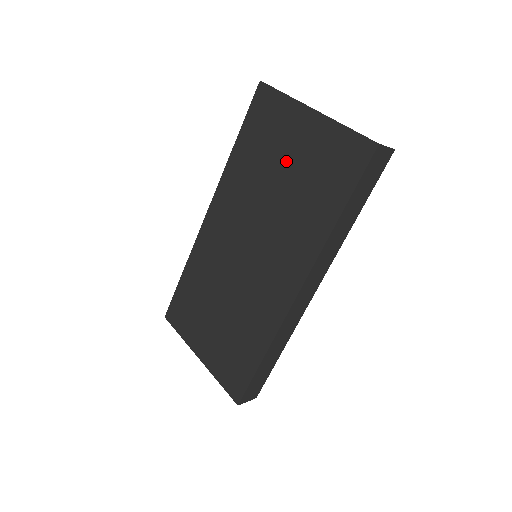
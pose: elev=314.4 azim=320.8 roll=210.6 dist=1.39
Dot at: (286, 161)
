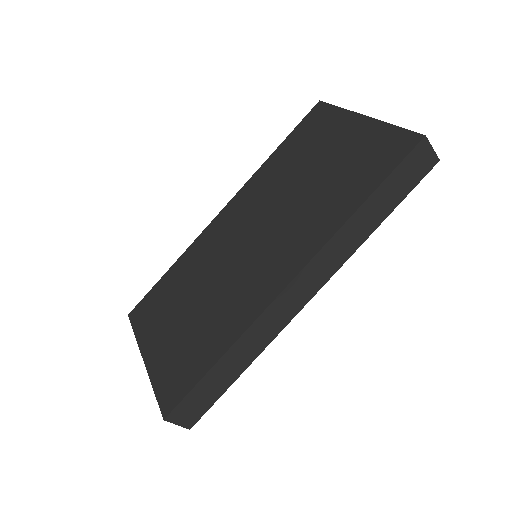
Dot at: (322, 159)
